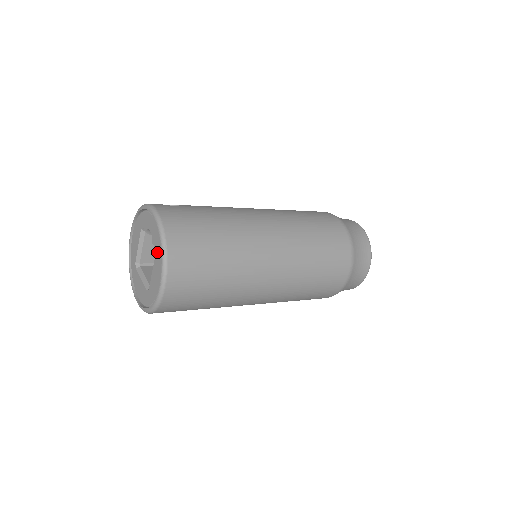
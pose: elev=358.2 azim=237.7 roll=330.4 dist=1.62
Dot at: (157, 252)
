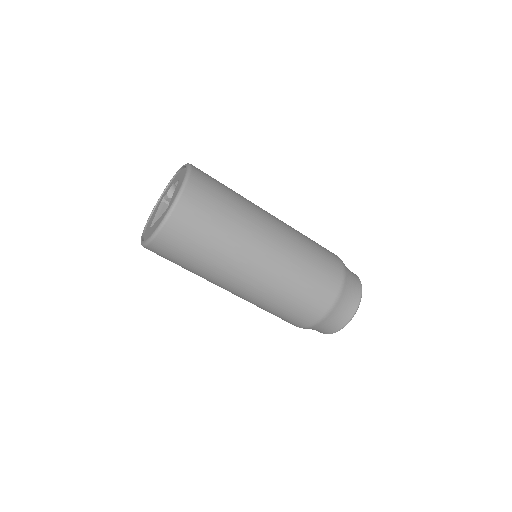
Dot at: (181, 176)
